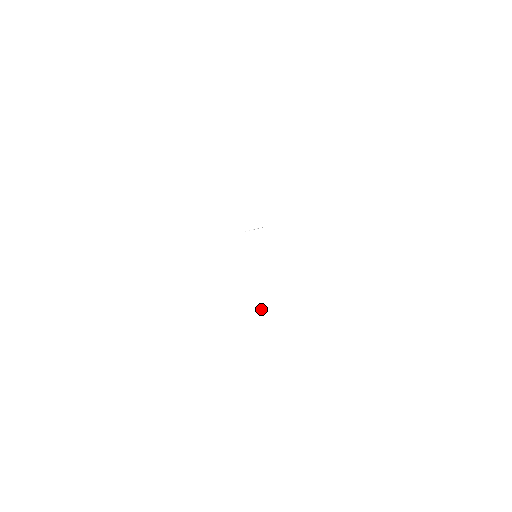
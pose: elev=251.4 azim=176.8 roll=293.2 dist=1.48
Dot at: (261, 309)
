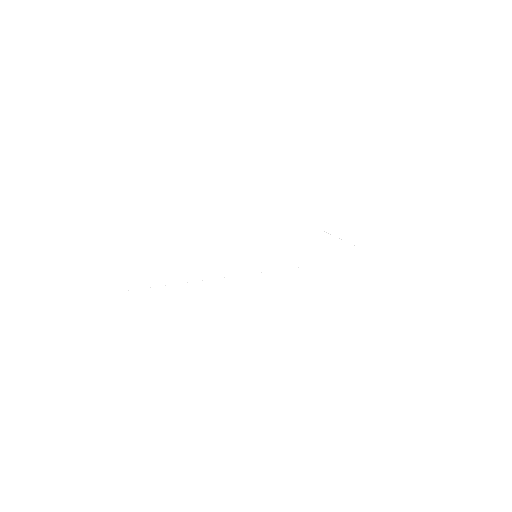
Dot at: occluded
